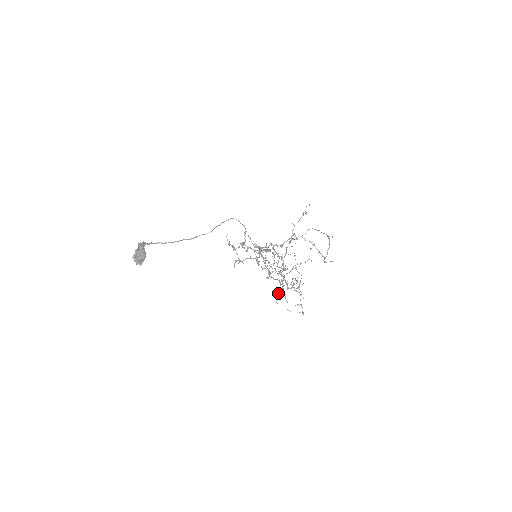
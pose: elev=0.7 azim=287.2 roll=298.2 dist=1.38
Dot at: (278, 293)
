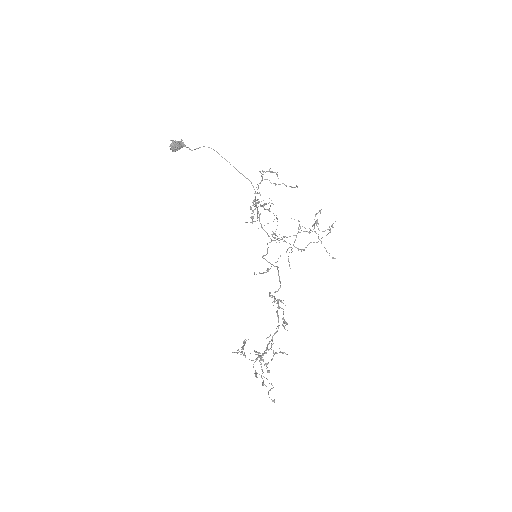
Dot at: (252, 218)
